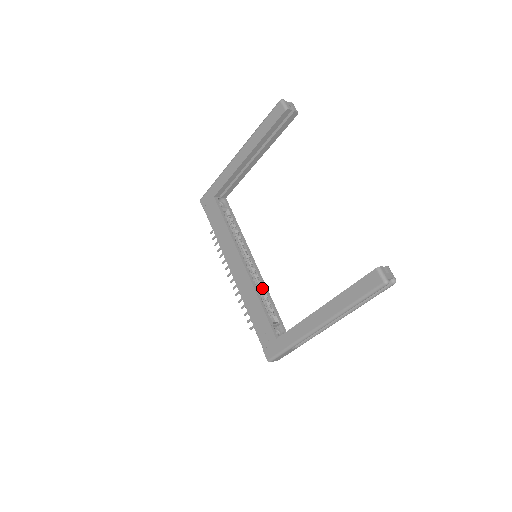
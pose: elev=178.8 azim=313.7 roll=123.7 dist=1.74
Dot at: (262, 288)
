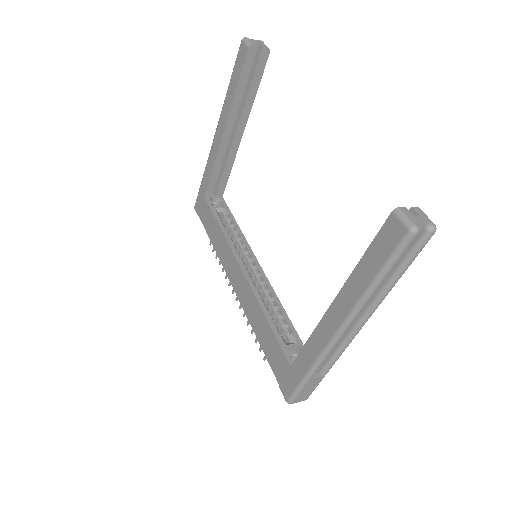
Dot at: (270, 298)
